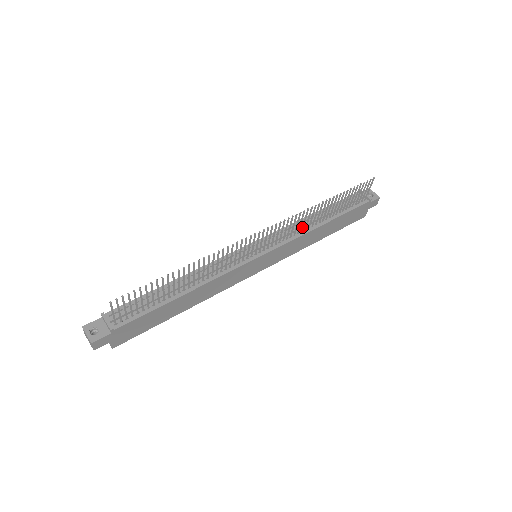
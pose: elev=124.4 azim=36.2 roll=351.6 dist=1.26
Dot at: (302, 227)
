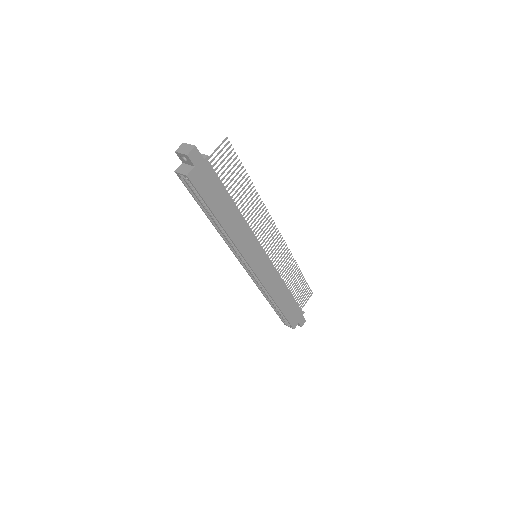
Dot at: (281, 271)
